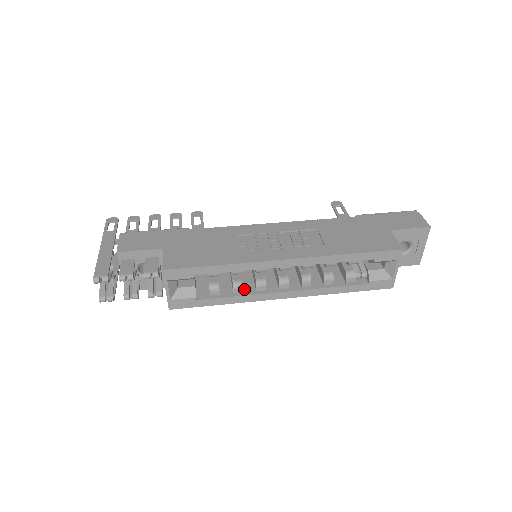
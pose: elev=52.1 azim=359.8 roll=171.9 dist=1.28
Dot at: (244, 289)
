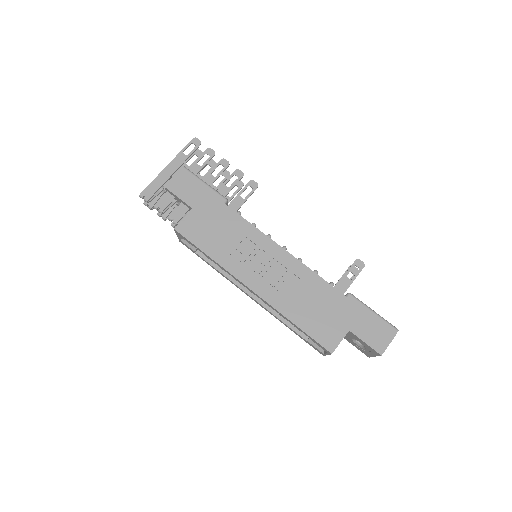
Dot at: occluded
